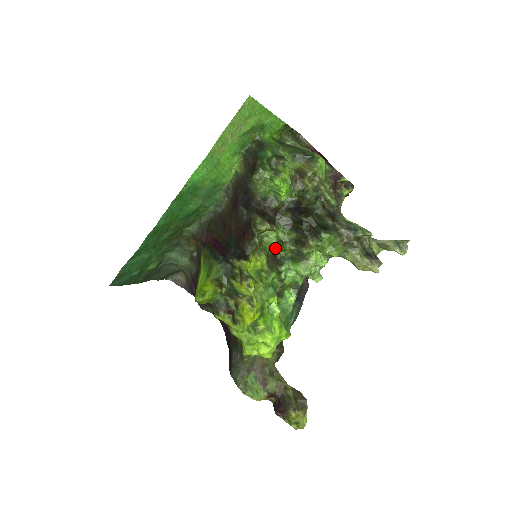
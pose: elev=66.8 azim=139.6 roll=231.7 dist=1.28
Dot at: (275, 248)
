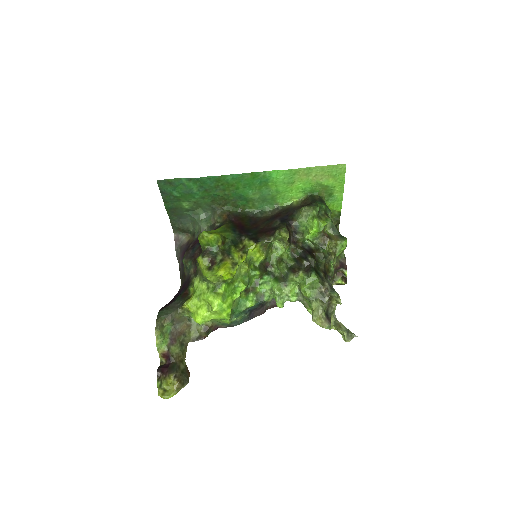
Dot at: (273, 261)
